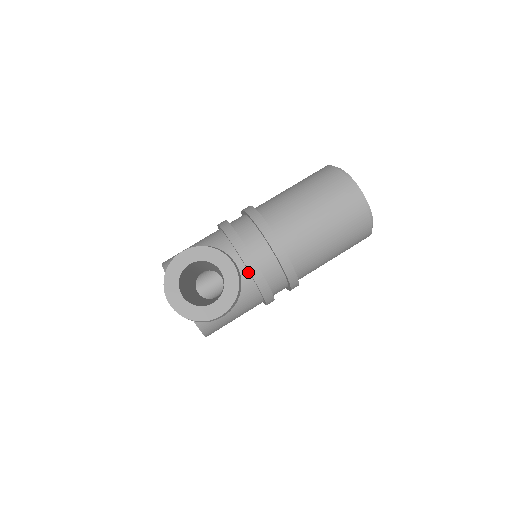
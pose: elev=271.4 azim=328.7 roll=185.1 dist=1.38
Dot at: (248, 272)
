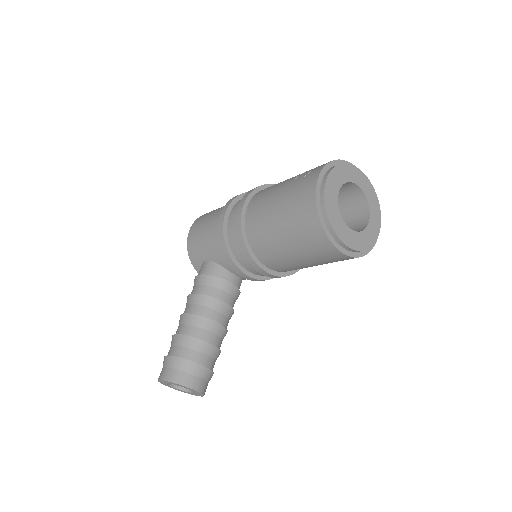
Dot at: occluded
